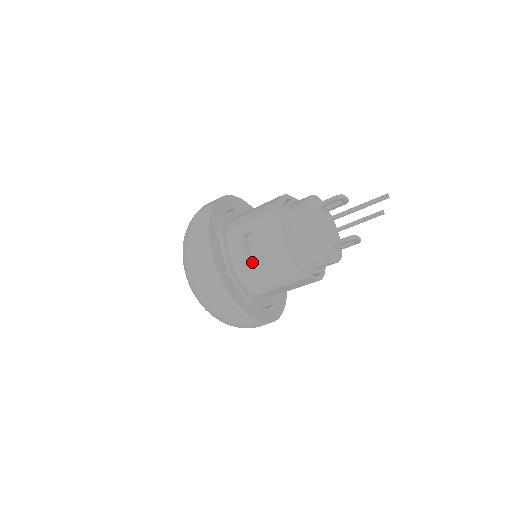
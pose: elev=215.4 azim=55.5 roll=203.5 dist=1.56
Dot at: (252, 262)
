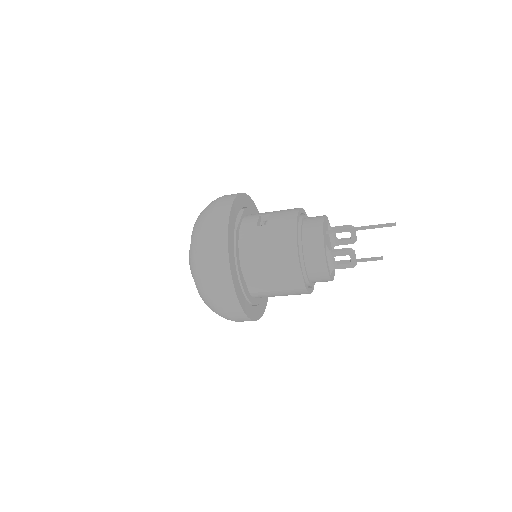
Dot at: (259, 231)
